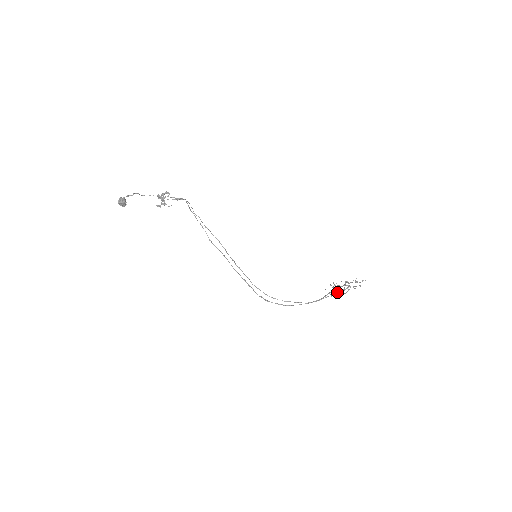
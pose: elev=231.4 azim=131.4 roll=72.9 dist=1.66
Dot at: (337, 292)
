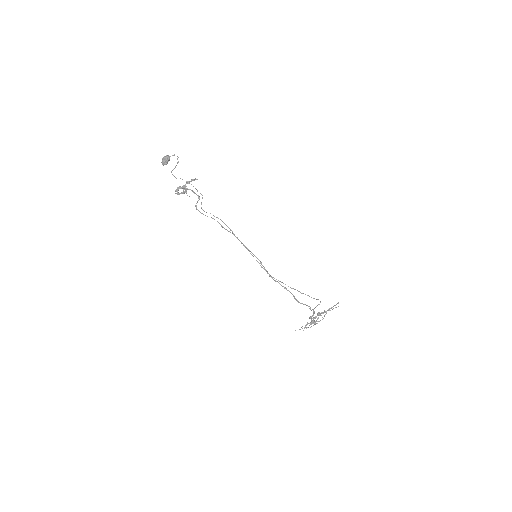
Dot at: occluded
